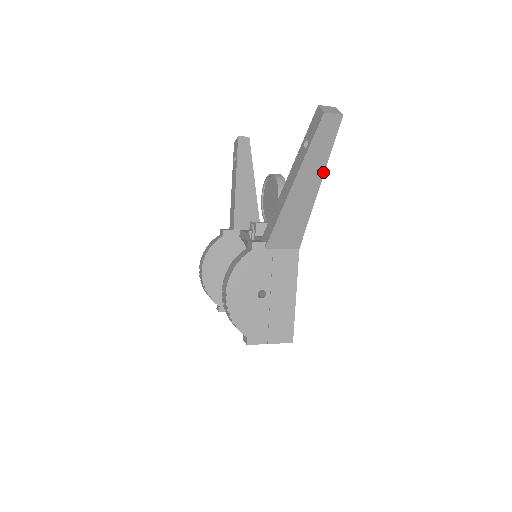
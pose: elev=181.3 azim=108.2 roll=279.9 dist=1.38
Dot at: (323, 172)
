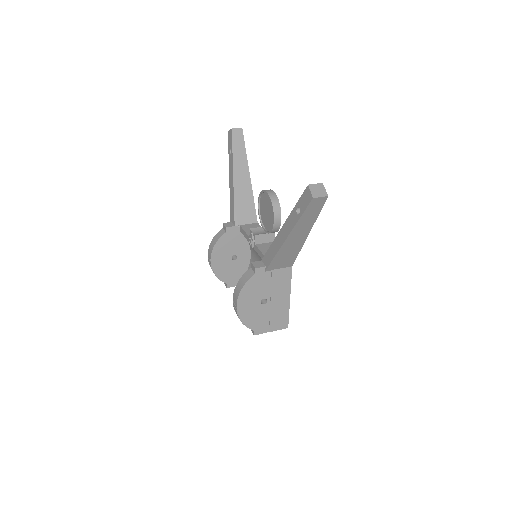
Dot at: (312, 226)
